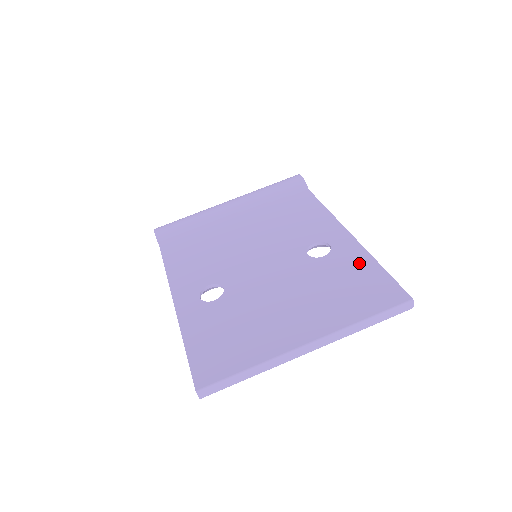
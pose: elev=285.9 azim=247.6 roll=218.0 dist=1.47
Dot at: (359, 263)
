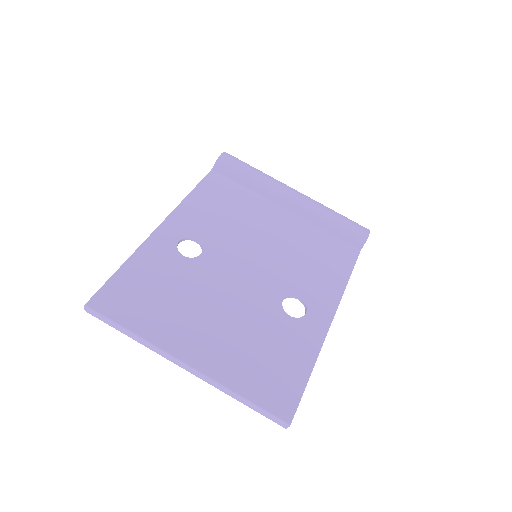
Dot at: (302, 352)
